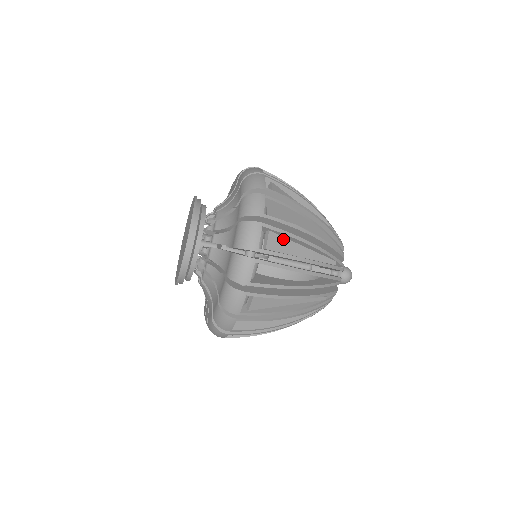
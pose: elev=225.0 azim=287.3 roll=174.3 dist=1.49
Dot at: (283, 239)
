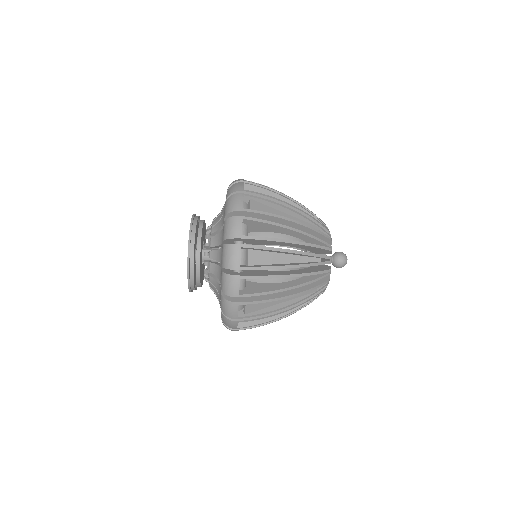
Dot at: (264, 206)
